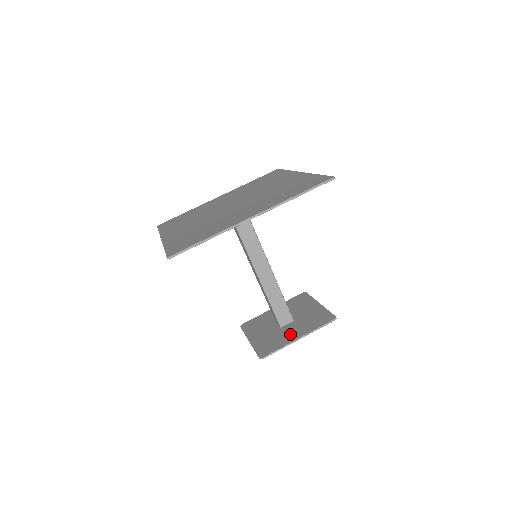
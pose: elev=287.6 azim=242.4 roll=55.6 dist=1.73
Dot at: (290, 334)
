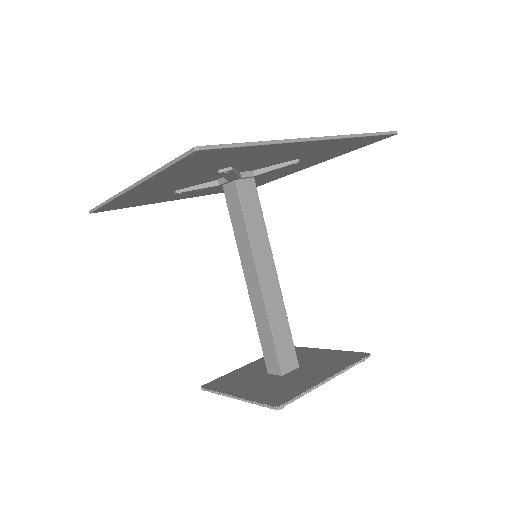
Dot at: (308, 377)
